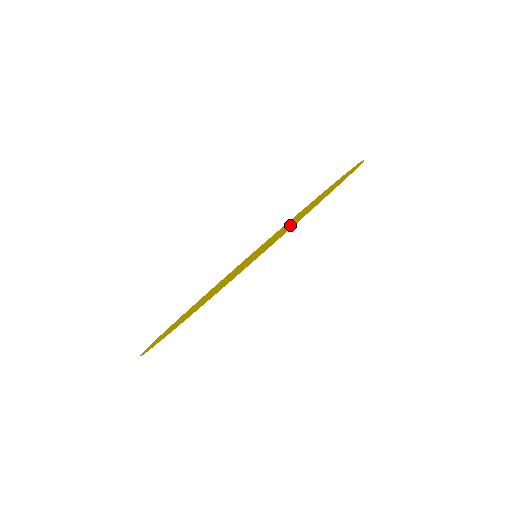
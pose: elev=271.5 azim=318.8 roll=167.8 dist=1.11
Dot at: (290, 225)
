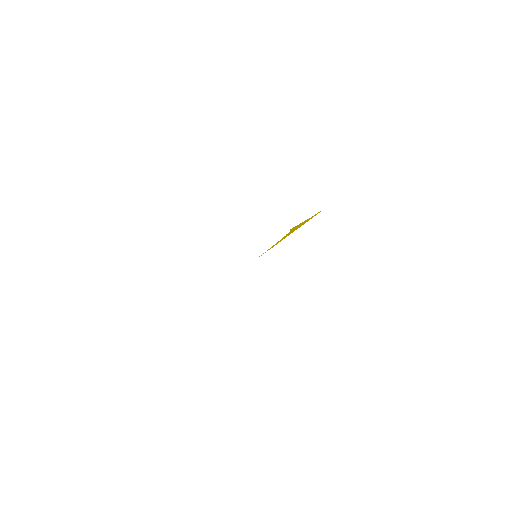
Dot at: occluded
